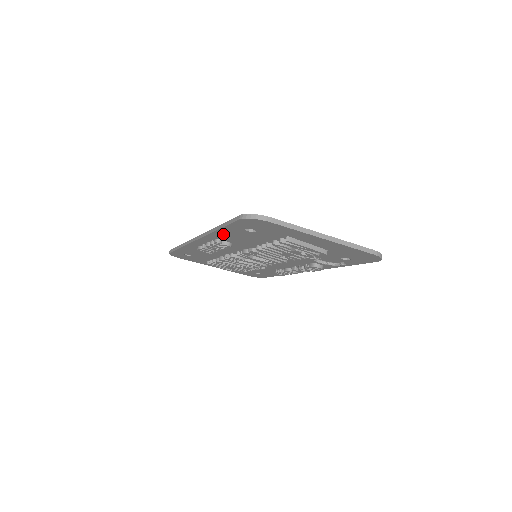
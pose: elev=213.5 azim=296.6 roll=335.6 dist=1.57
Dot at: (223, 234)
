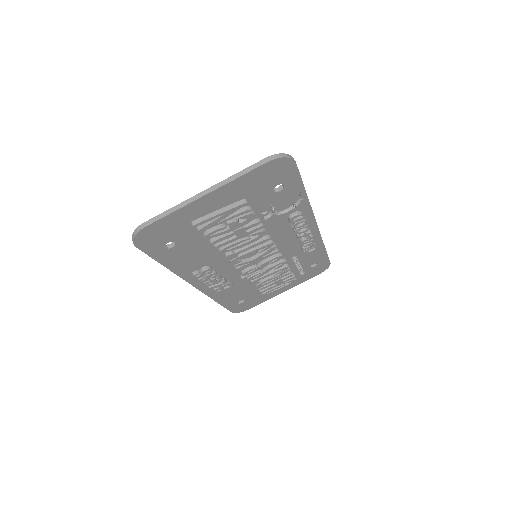
Dot at: (179, 266)
